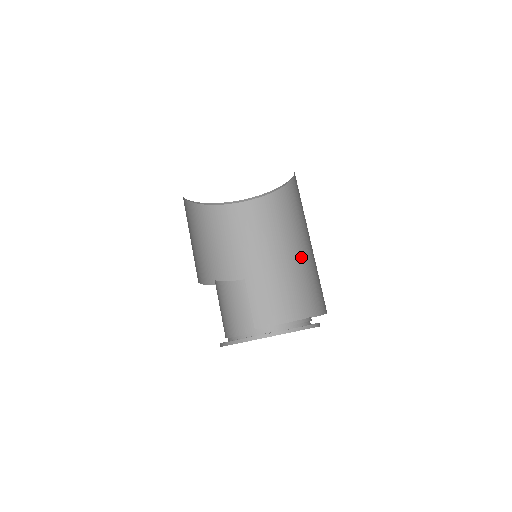
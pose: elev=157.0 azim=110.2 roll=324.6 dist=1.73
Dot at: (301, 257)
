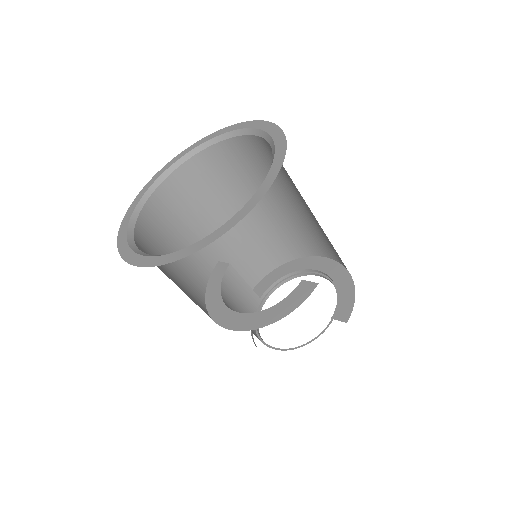
Dot at: (281, 211)
